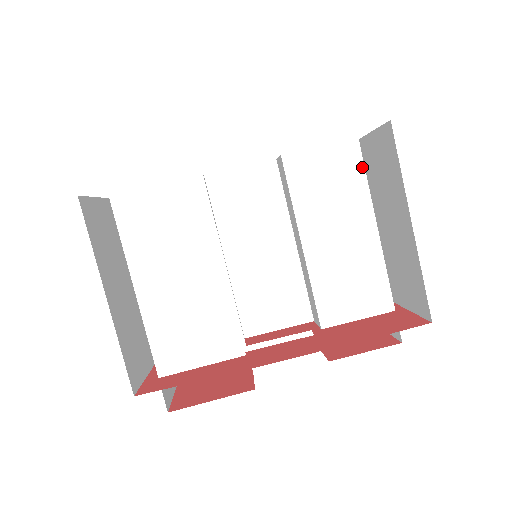
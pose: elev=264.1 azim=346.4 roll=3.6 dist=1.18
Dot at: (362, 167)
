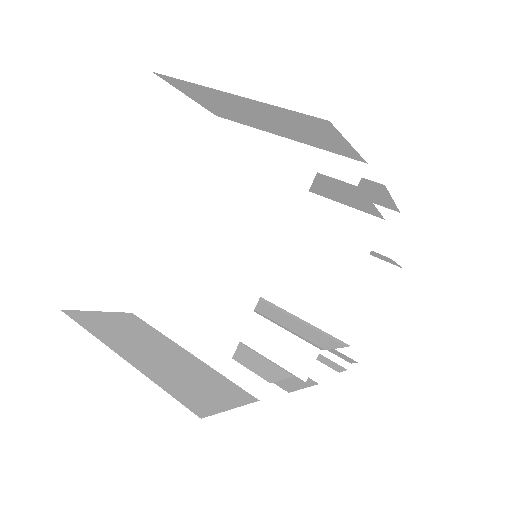
Dot at: occluded
